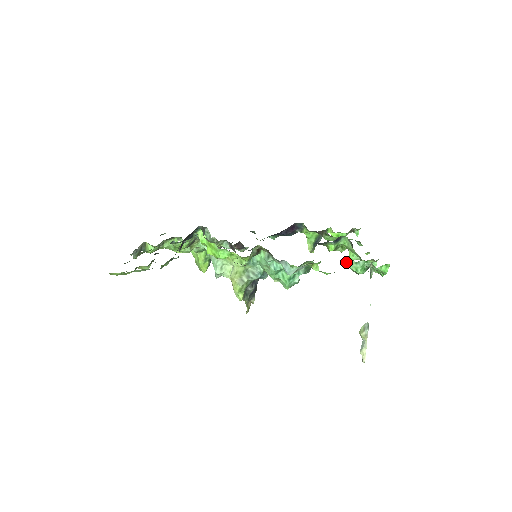
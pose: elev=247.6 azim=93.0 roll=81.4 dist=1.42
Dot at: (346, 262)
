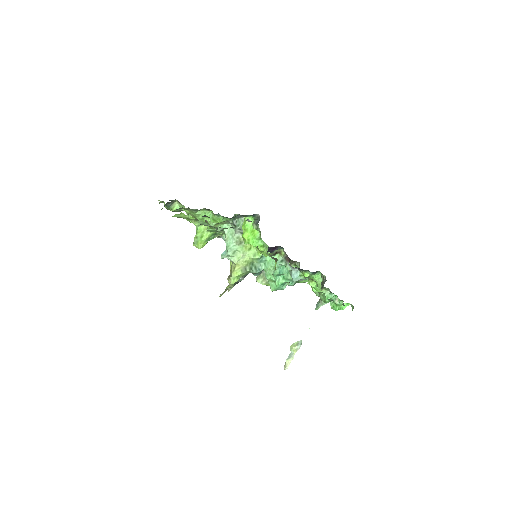
Dot at: (322, 290)
